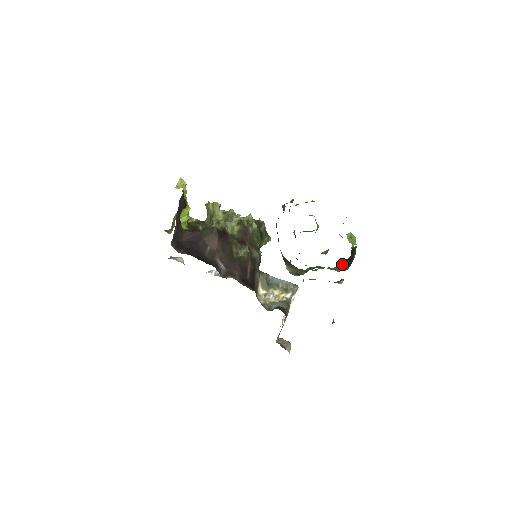
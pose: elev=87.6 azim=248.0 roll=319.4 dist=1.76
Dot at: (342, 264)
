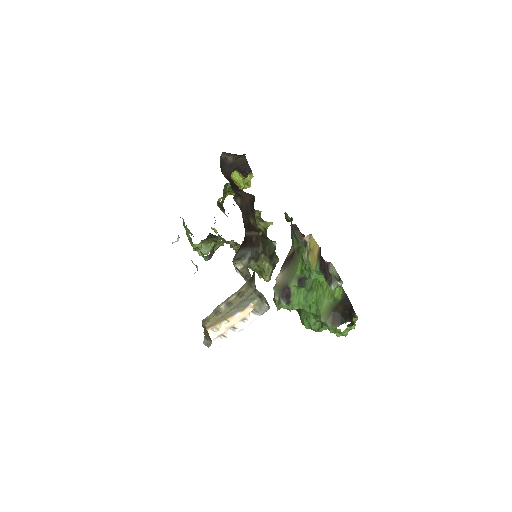
Dot at: (341, 294)
